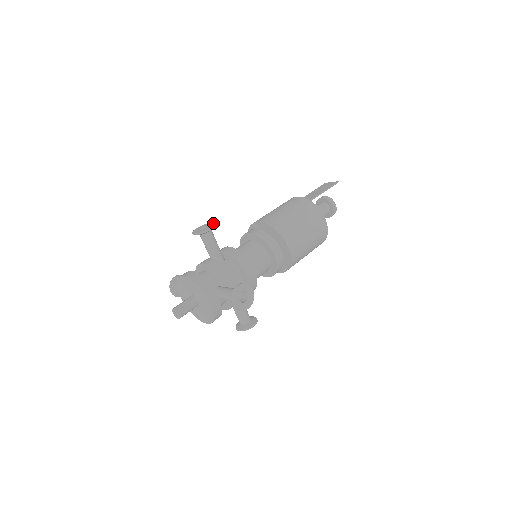
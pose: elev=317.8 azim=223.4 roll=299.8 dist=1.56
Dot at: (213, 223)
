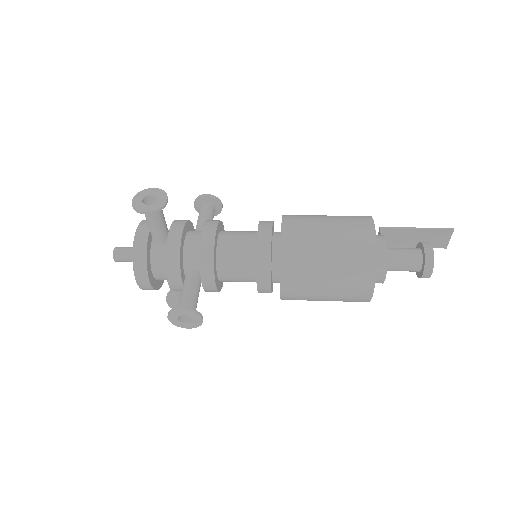
Dot at: (218, 200)
